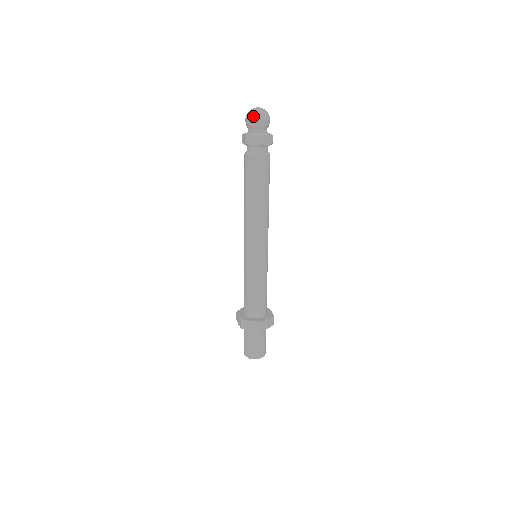
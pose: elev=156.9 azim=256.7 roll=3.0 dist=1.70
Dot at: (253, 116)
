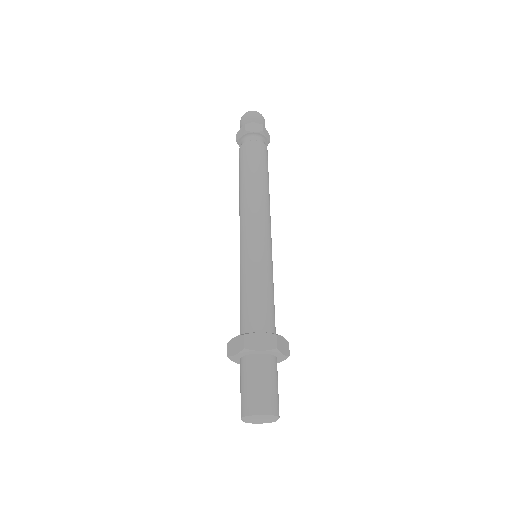
Dot at: (251, 112)
